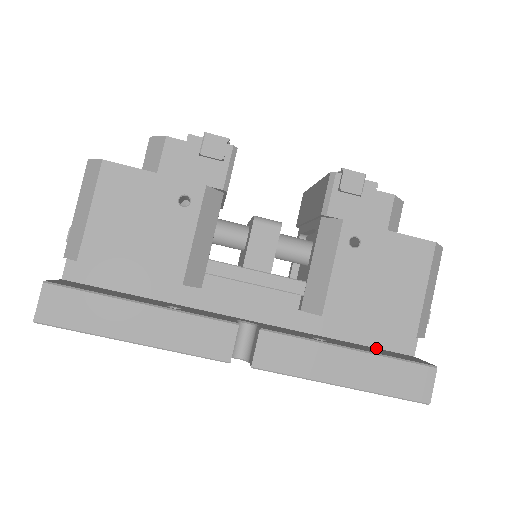
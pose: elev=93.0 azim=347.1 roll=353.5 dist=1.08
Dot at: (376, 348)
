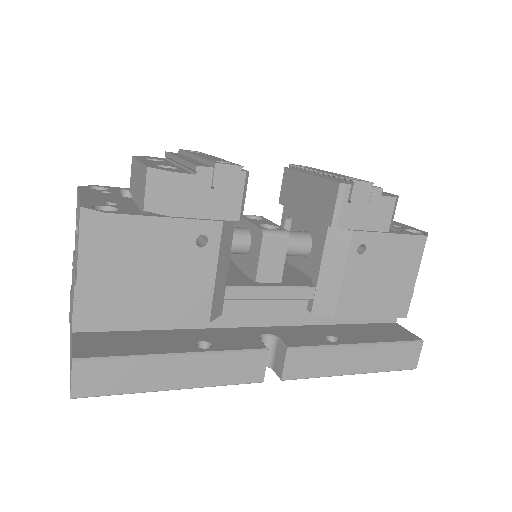
Dot at: (368, 324)
